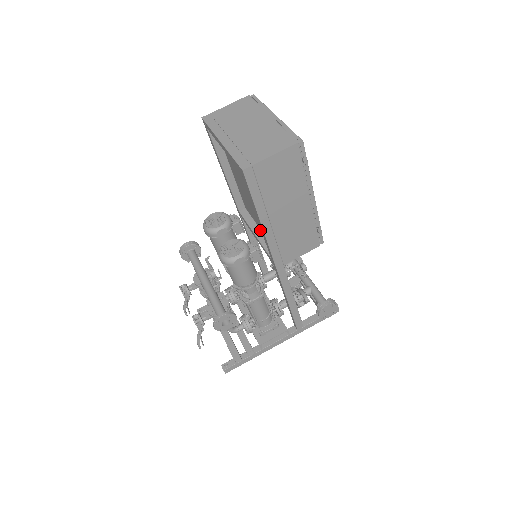
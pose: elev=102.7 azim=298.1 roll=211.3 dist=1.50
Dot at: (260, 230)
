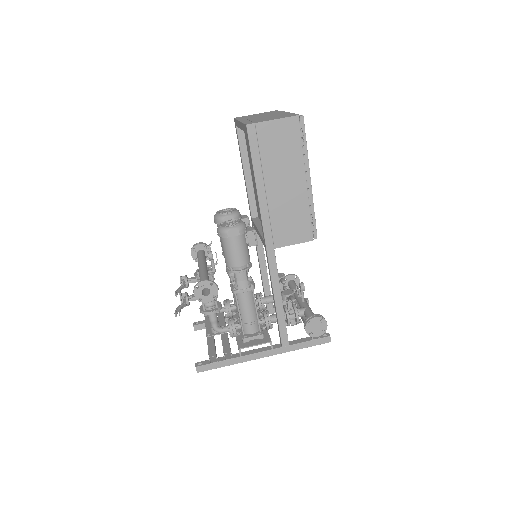
Dot at: occluded
